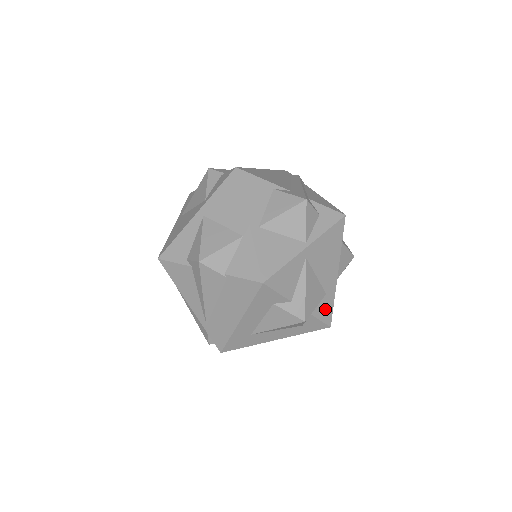
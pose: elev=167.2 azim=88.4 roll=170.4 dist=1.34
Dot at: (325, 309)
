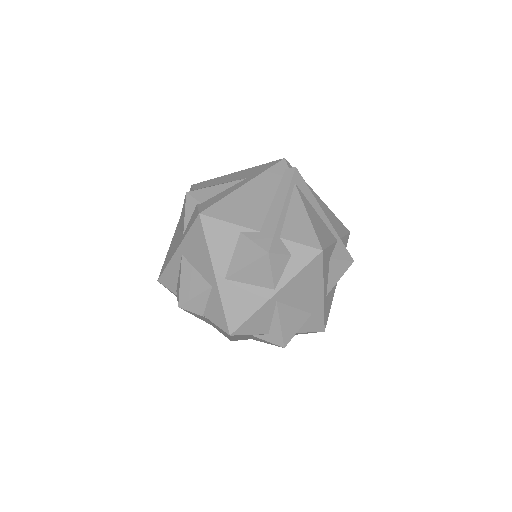
Dot at: (314, 323)
